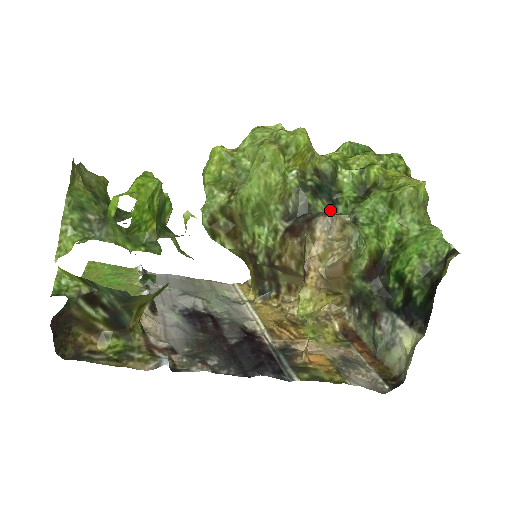
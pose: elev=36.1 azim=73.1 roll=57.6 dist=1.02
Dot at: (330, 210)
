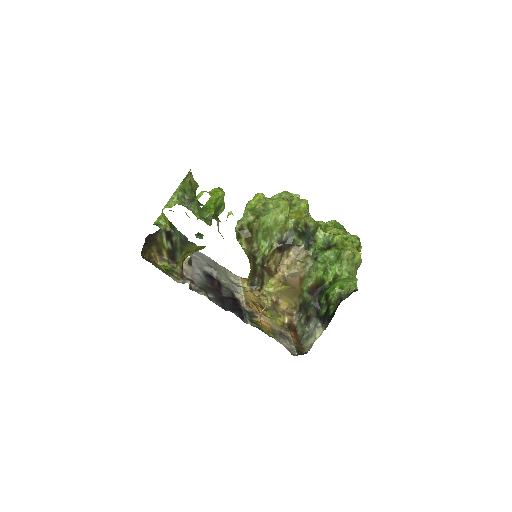
Dot at: (306, 249)
